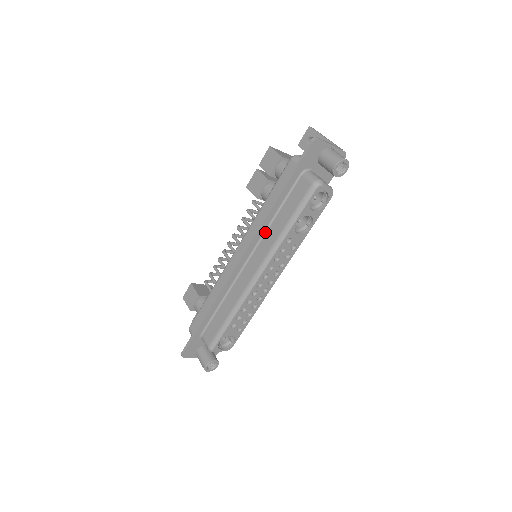
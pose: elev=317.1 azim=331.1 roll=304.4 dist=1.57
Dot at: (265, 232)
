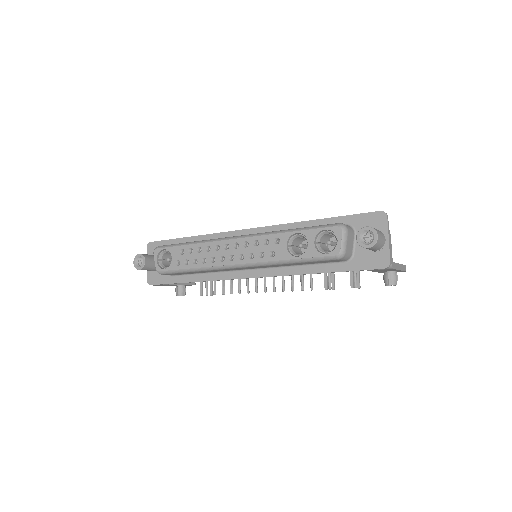
Dot at: occluded
